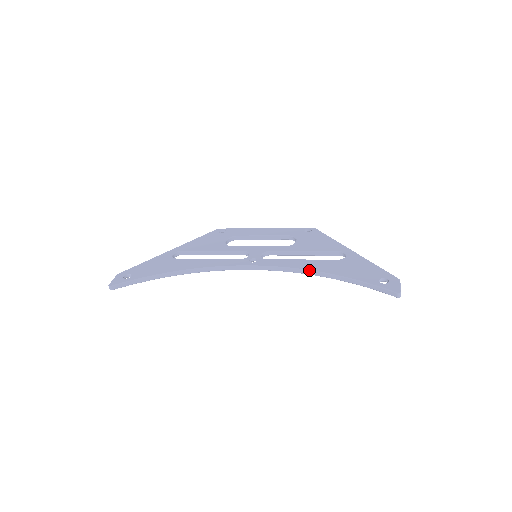
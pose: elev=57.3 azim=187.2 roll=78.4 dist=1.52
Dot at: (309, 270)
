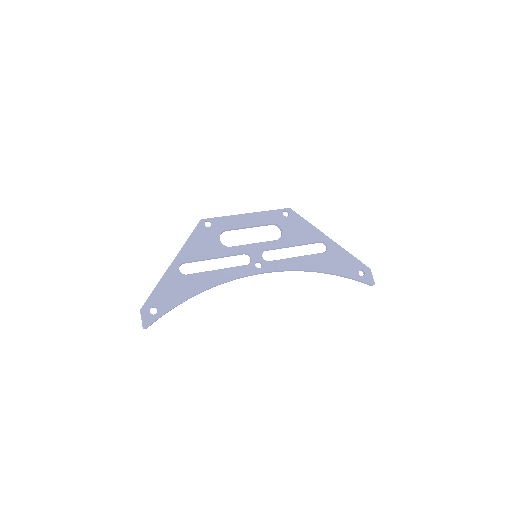
Dot at: (308, 270)
